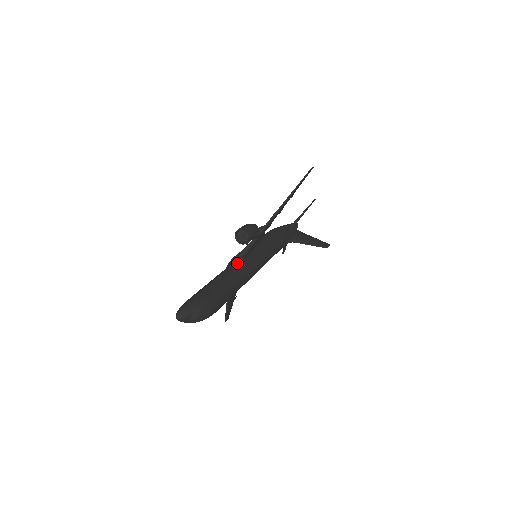
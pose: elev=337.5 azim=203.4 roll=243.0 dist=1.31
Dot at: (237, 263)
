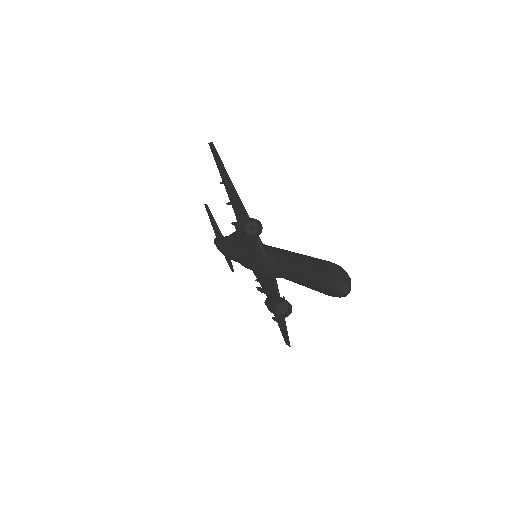
Dot at: (272, 255)
